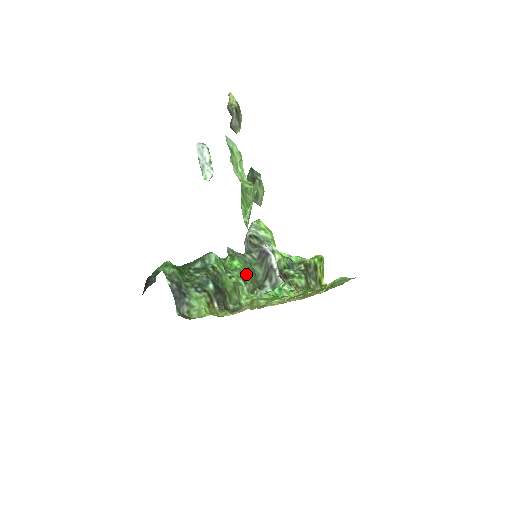
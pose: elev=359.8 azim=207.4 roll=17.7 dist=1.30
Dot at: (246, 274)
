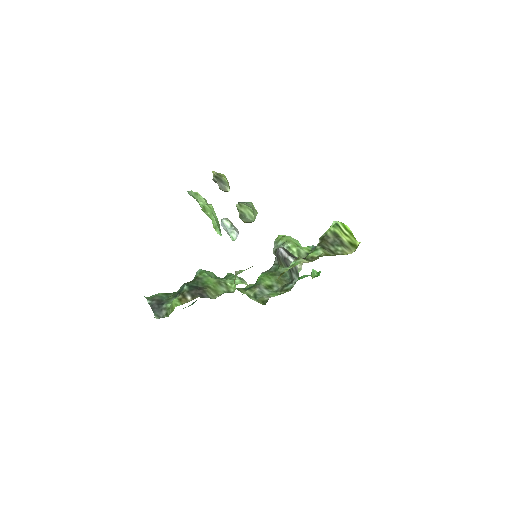
Dot at: (269, 279)
